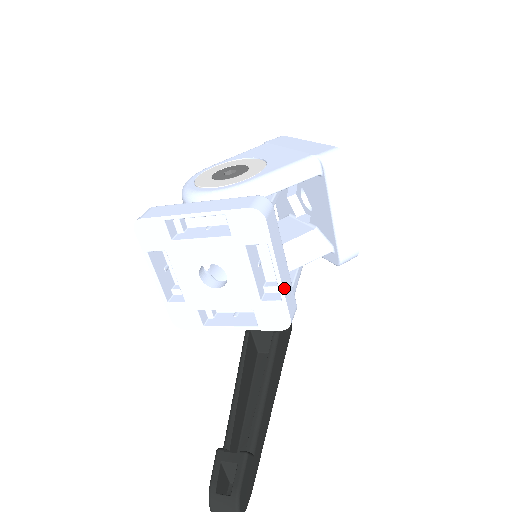
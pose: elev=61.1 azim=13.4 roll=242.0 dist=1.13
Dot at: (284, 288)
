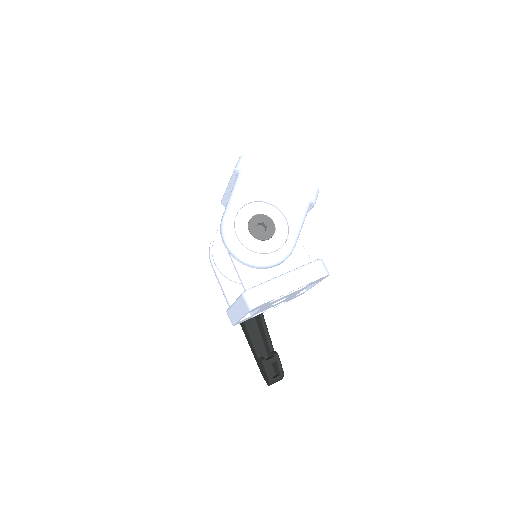
Dot at: occluded
